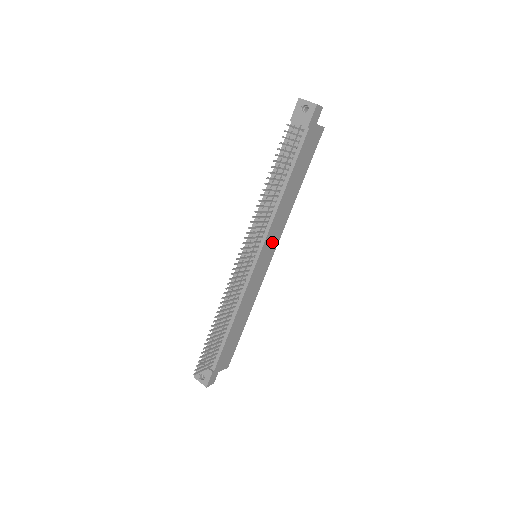
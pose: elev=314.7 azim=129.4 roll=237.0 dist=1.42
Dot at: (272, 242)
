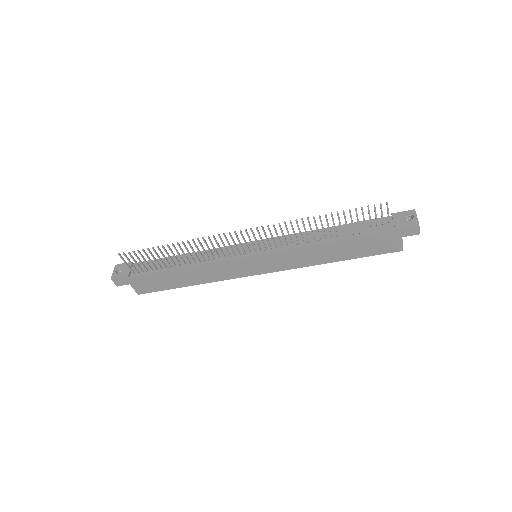
Dot at: (276, 263)
